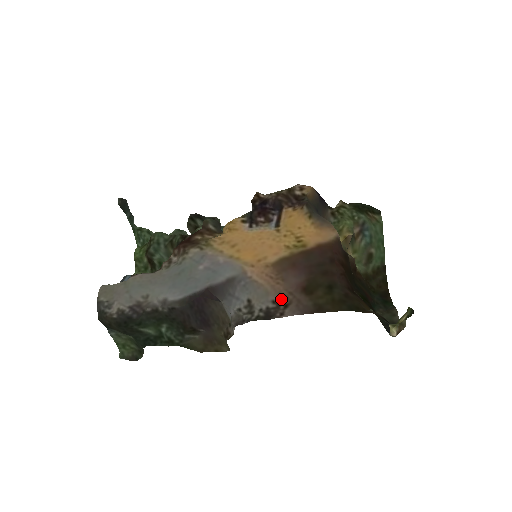
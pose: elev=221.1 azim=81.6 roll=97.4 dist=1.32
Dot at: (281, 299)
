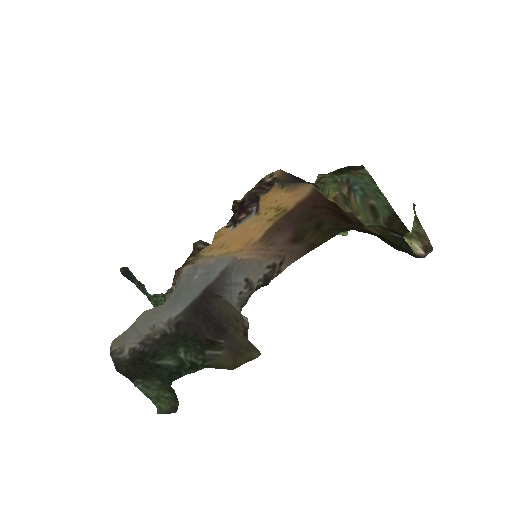
Dot at: (274, 260)
